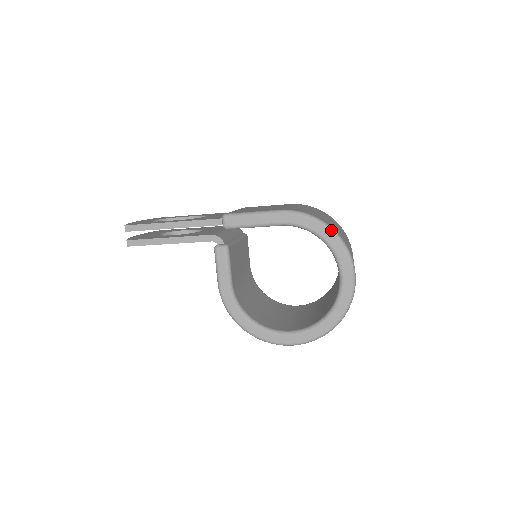
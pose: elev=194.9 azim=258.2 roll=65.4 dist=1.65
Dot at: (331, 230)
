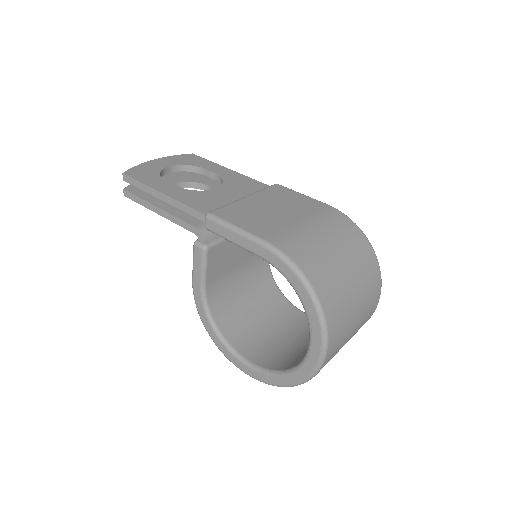
Dot at: (312, 296)
